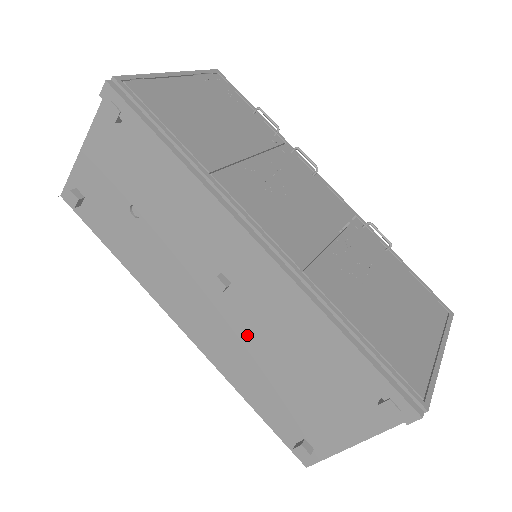
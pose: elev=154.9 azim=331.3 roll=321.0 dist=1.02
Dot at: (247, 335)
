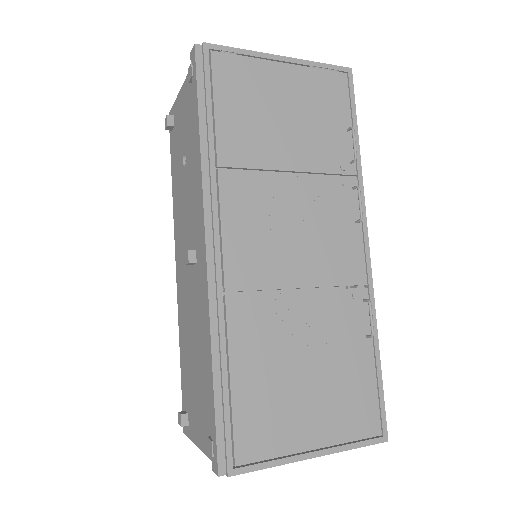
Dot at: (191, 309)
